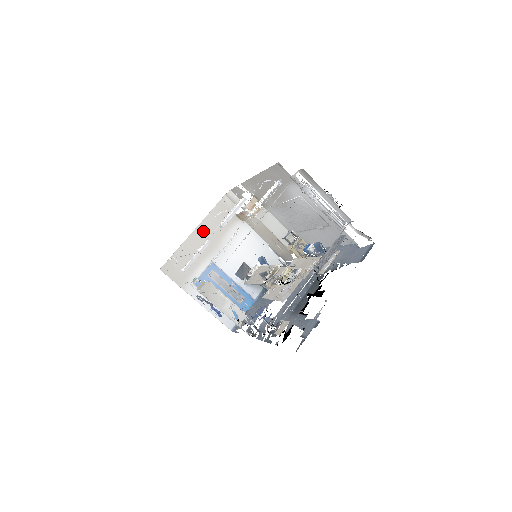
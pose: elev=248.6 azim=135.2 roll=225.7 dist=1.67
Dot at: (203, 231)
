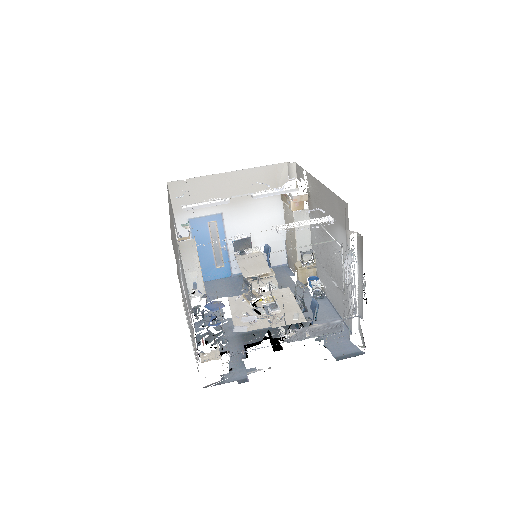
Dot at: (237, 179)
